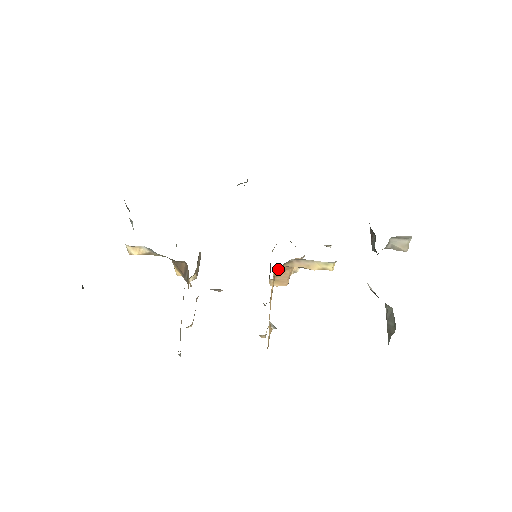
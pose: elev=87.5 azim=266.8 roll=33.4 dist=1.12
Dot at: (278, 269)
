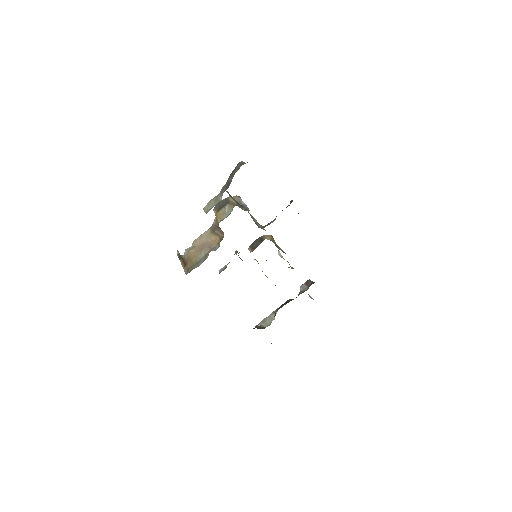
Dot at: occluded
